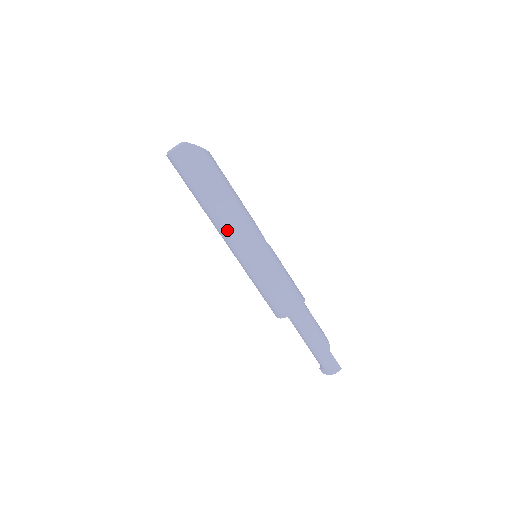
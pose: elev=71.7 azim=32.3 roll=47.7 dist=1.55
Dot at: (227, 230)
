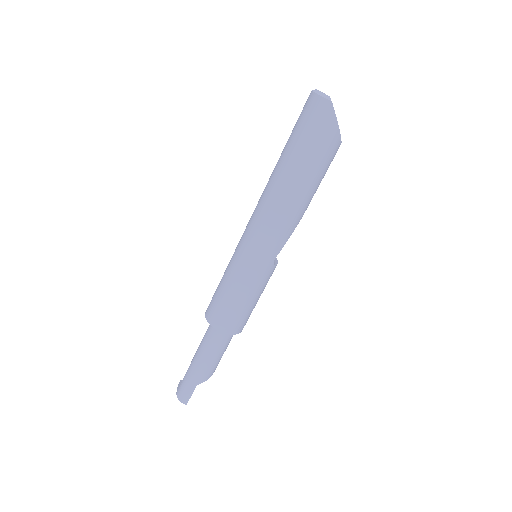
Dot at: (261, 207)
